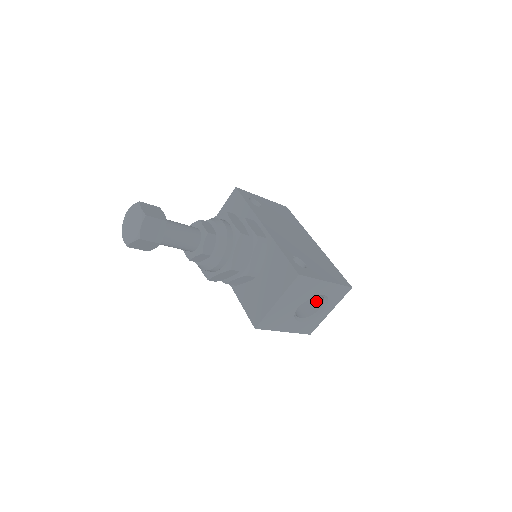
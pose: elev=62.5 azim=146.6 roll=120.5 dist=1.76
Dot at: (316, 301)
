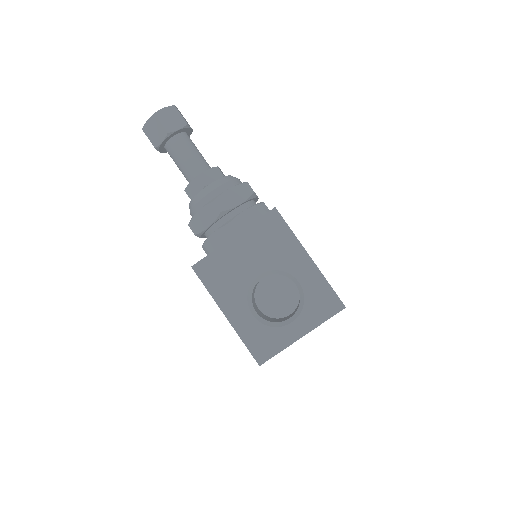
Dot at: (291, 315)
